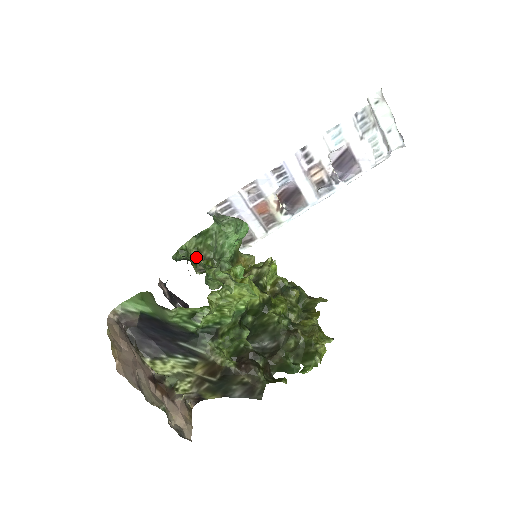
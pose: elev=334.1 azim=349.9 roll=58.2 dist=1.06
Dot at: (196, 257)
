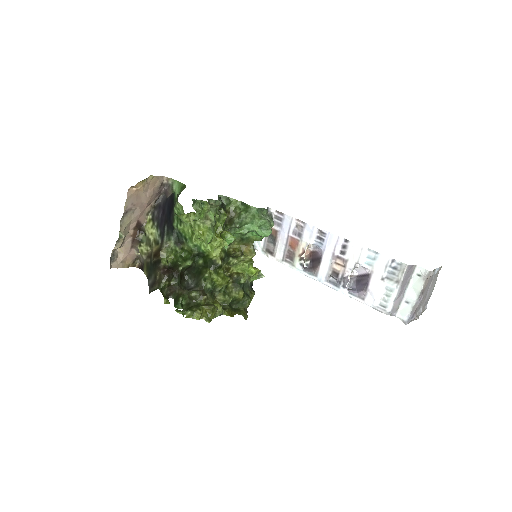
Dot at: (230, 212)
